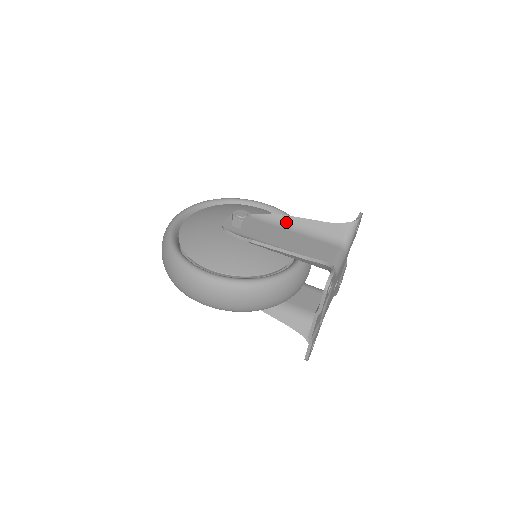
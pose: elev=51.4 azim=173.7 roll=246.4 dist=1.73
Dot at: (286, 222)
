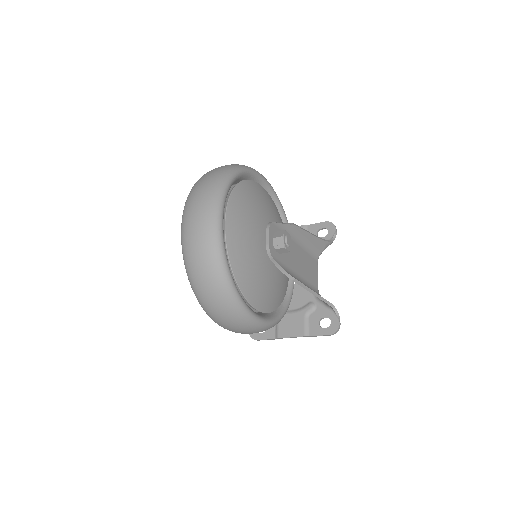
Dot at: (298, 235)
